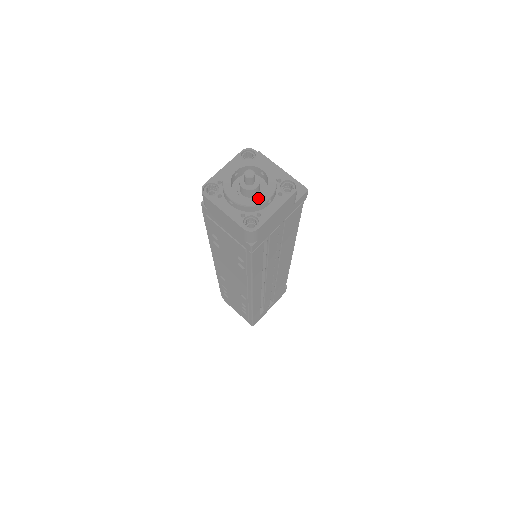
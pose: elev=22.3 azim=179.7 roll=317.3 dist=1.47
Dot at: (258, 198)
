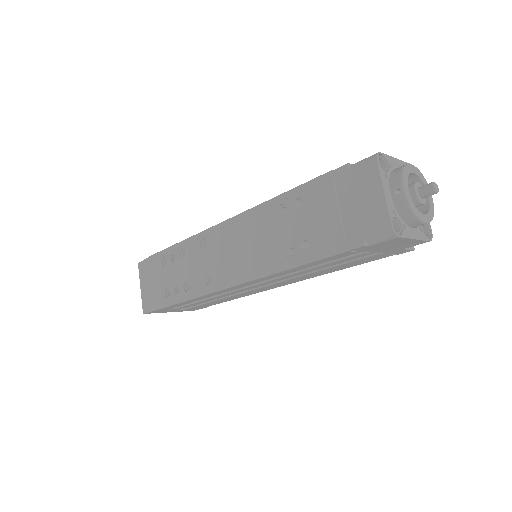
Dot at: (420, 213)
